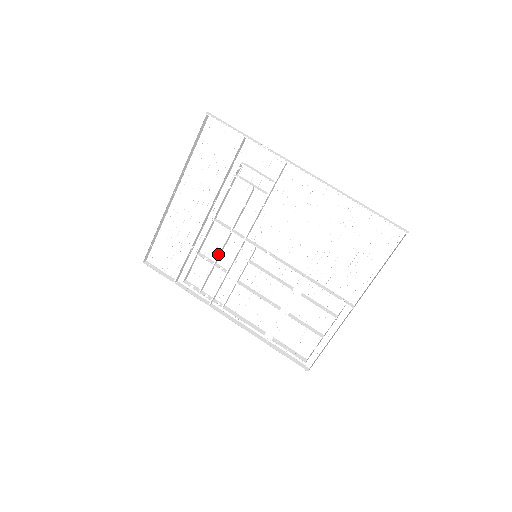
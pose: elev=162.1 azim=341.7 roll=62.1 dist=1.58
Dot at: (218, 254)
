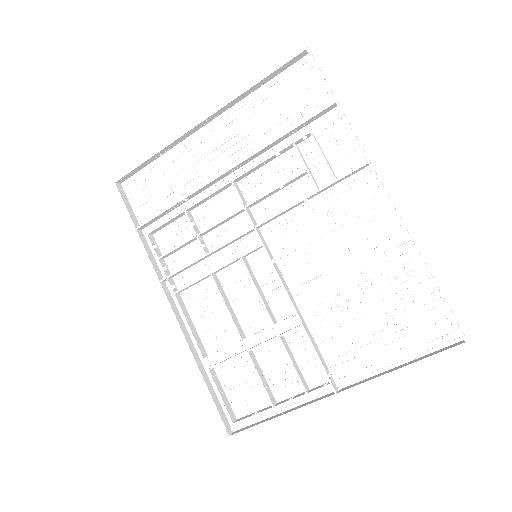
Dot at: (211, 226)
